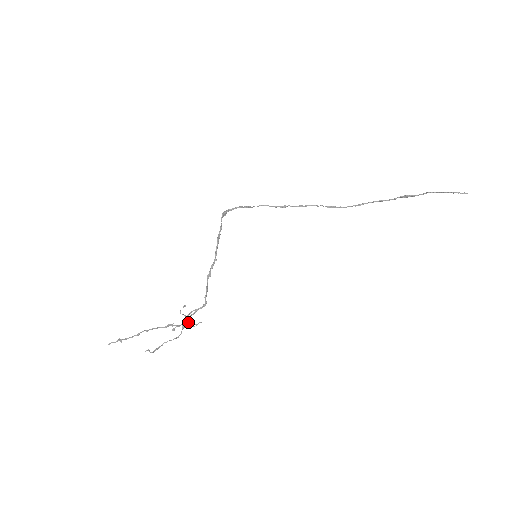
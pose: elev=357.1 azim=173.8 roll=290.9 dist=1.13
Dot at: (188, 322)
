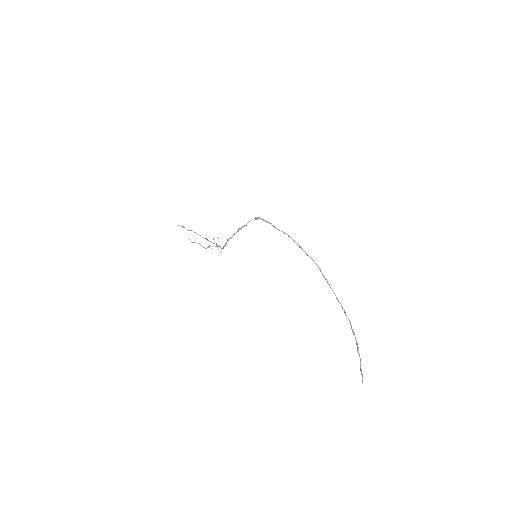
Dot at: occluded
